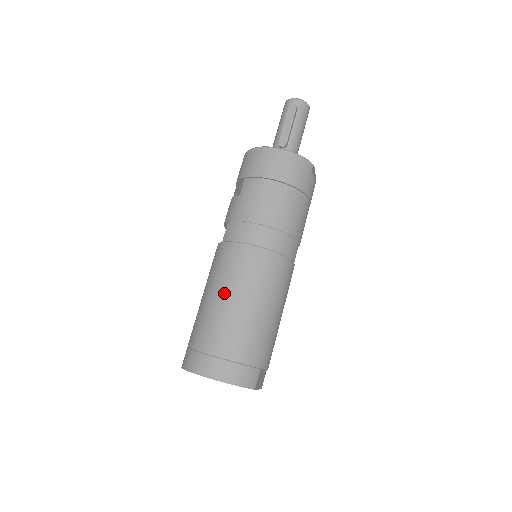
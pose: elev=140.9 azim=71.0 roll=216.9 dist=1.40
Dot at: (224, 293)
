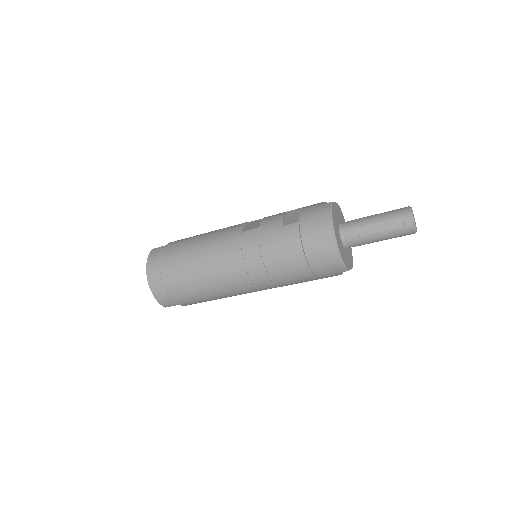
Dot at: (201, 260)
